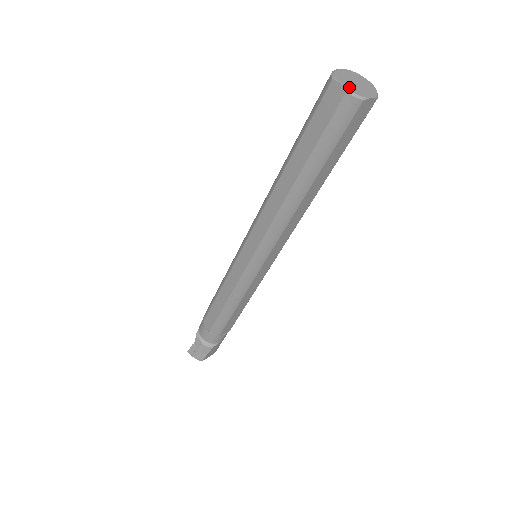
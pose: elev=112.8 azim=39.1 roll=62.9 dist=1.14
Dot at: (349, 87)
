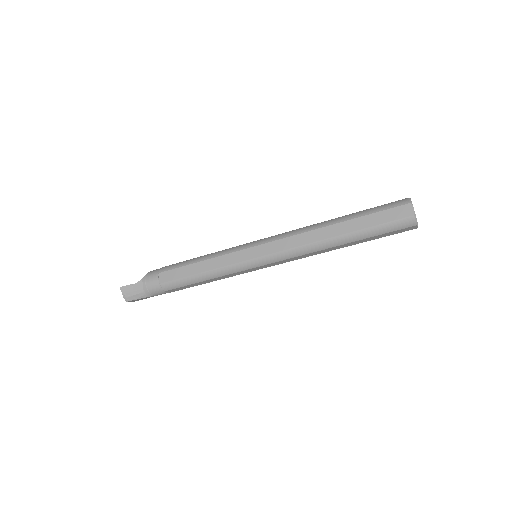
Dot at: occluded
